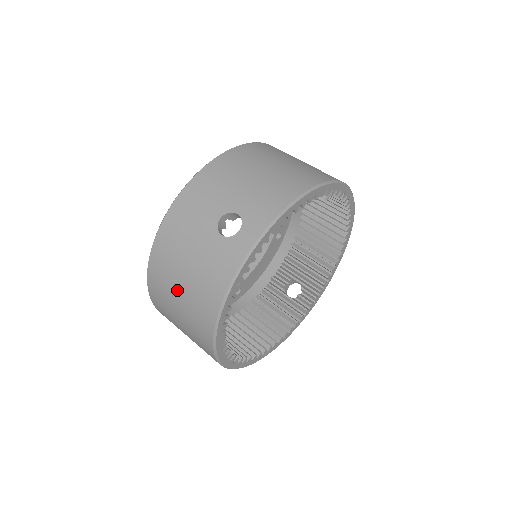
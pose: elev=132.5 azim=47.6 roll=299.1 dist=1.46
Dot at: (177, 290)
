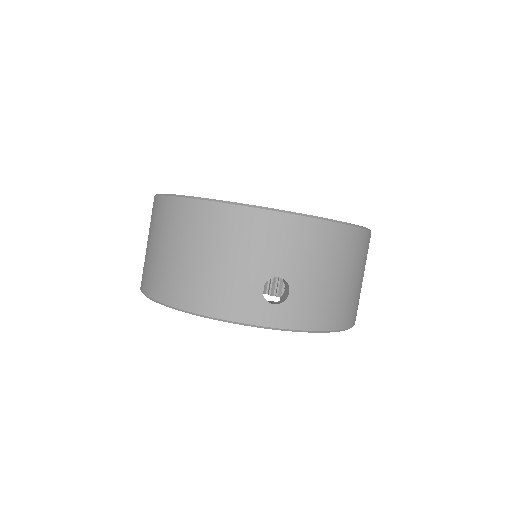
Dot at: occluded
